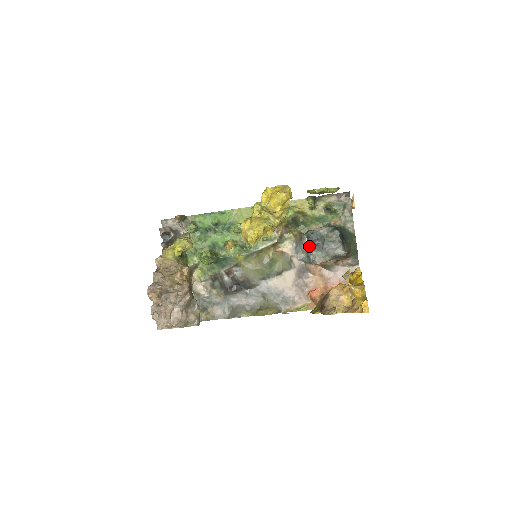
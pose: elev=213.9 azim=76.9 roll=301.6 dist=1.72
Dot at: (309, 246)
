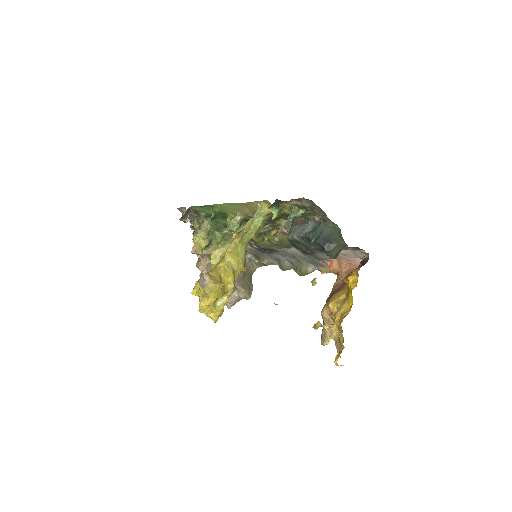
Dot at: (296, 249)
